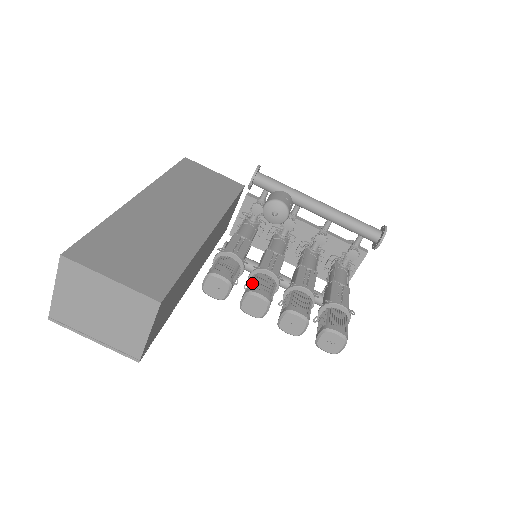
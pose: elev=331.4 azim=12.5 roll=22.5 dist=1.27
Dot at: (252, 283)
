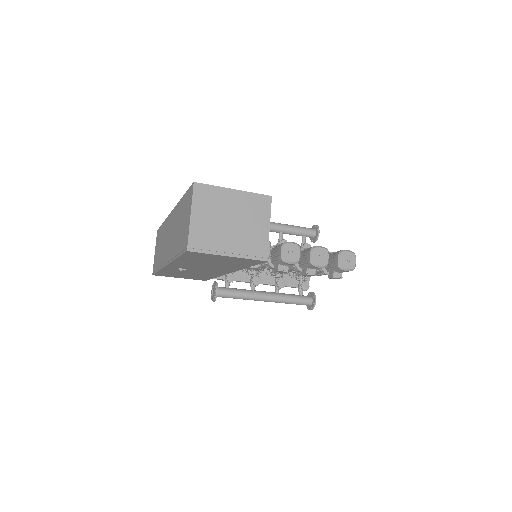
Dot at: (278, 246)
